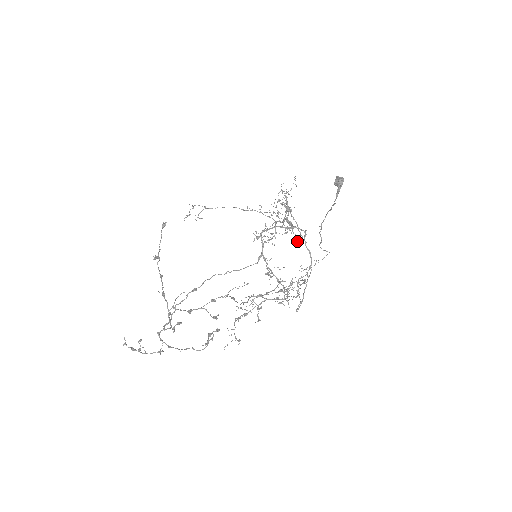
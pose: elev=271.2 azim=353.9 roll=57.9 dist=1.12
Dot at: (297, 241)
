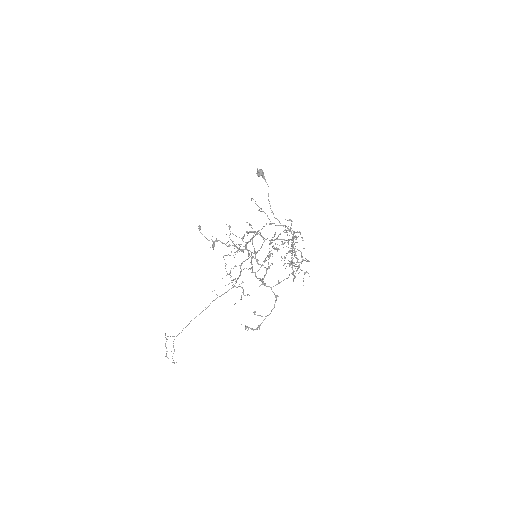
Dot at: (269, 224)
